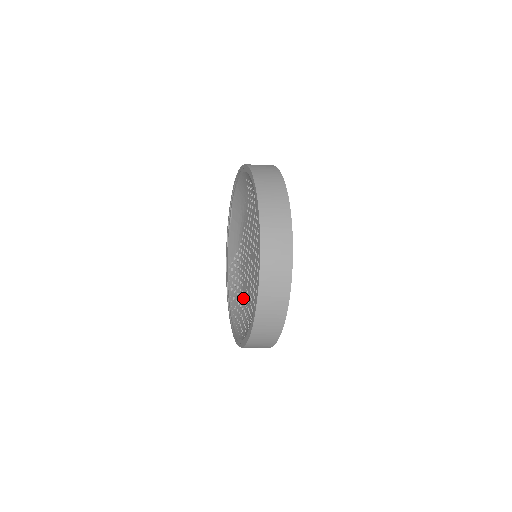
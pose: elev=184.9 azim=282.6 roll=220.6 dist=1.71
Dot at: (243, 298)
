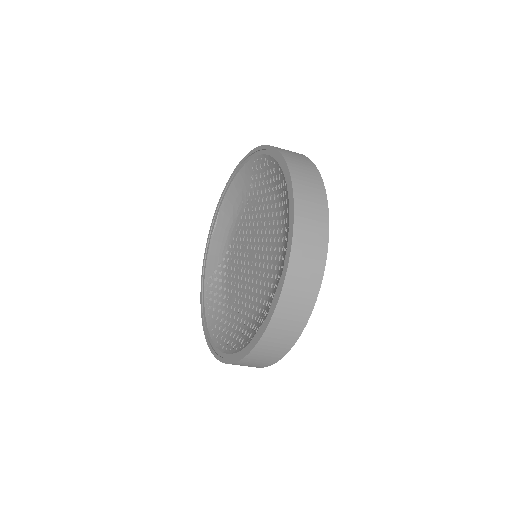
Dot at: (230, 312)
